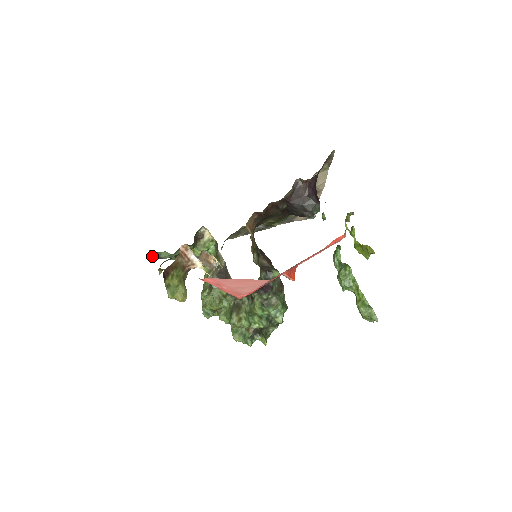
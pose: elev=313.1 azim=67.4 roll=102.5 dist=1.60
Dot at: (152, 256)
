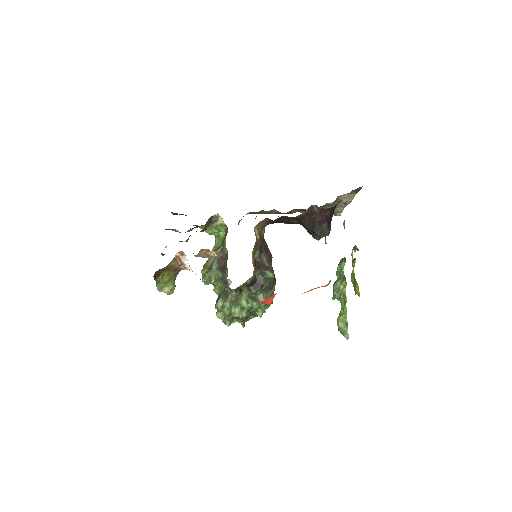
Dot at: (174, 213)
